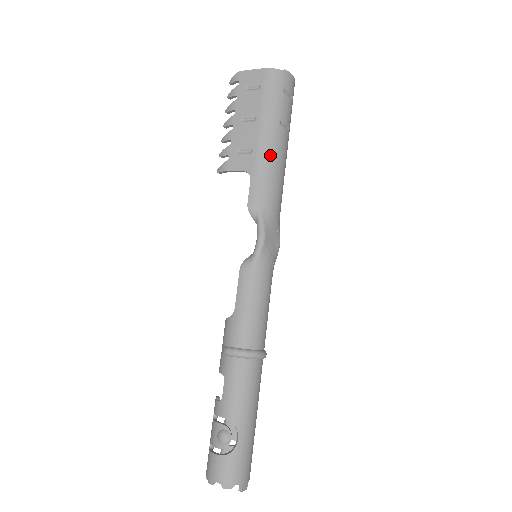
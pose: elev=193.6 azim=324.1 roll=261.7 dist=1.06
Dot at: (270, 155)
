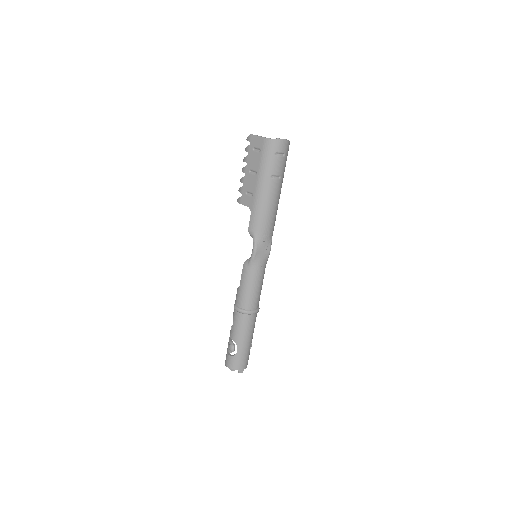
Dot at: (263, 199)
